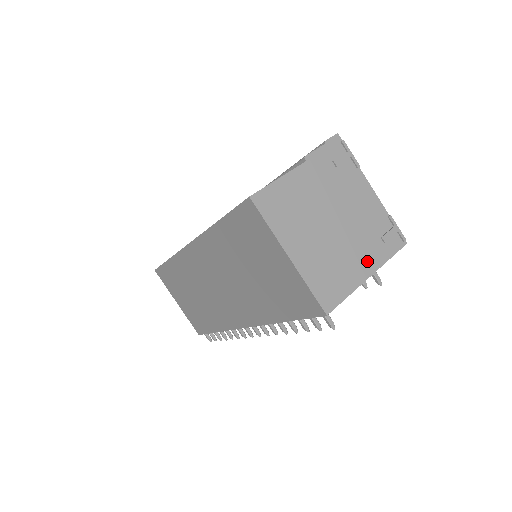
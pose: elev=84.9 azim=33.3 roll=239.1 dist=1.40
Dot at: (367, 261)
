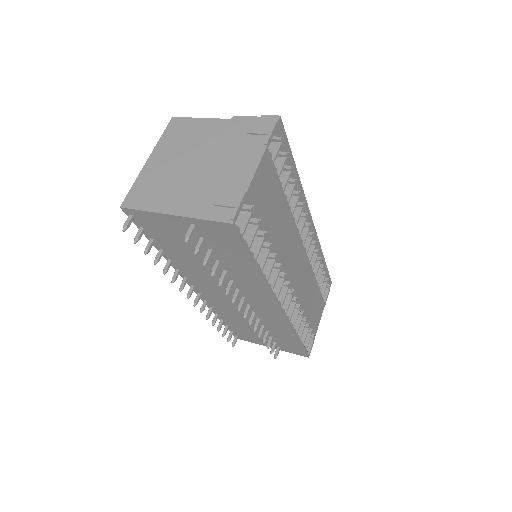
Dot at: (185, 204)
